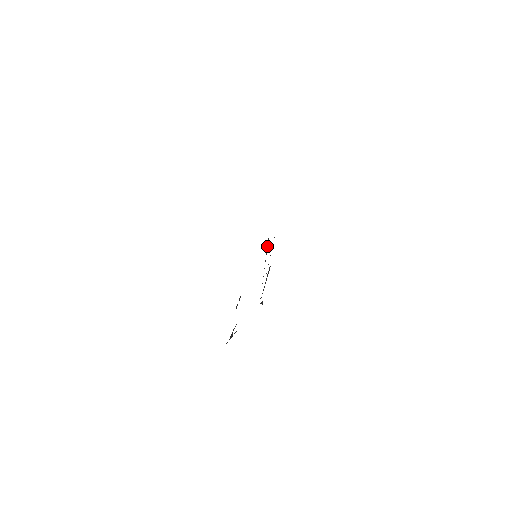
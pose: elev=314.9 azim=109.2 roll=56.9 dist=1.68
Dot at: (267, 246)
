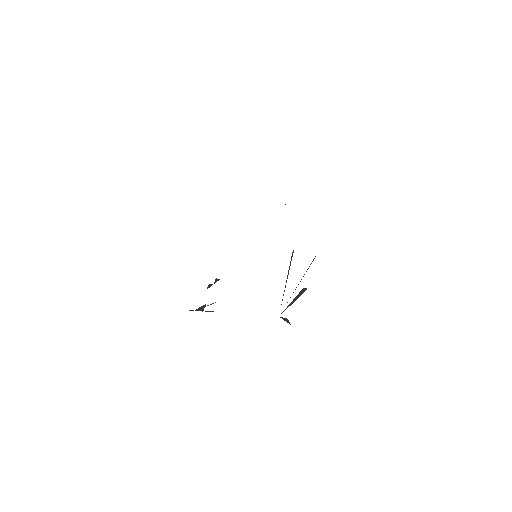
Dot at: (291, 260)
